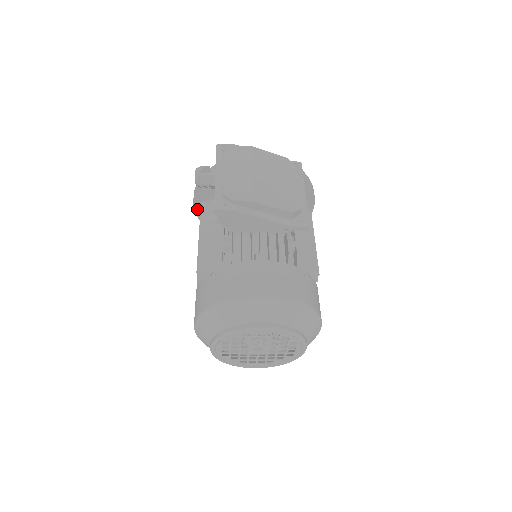
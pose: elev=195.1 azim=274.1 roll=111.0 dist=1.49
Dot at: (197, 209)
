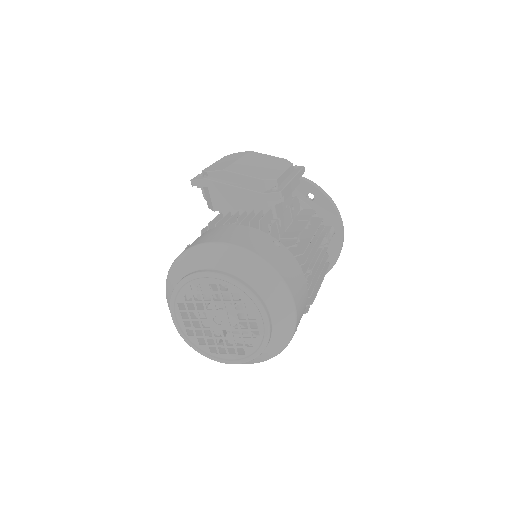
Dot at: occluded
